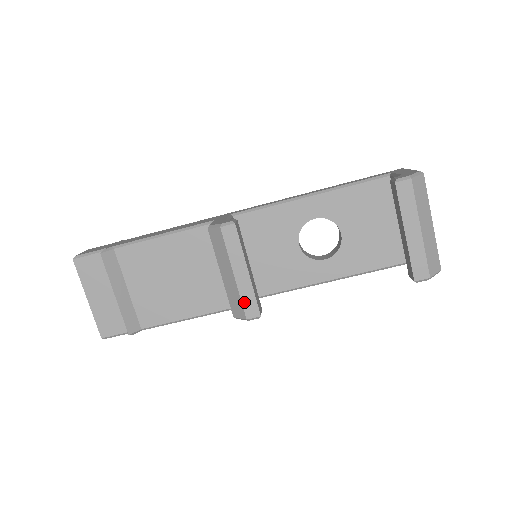
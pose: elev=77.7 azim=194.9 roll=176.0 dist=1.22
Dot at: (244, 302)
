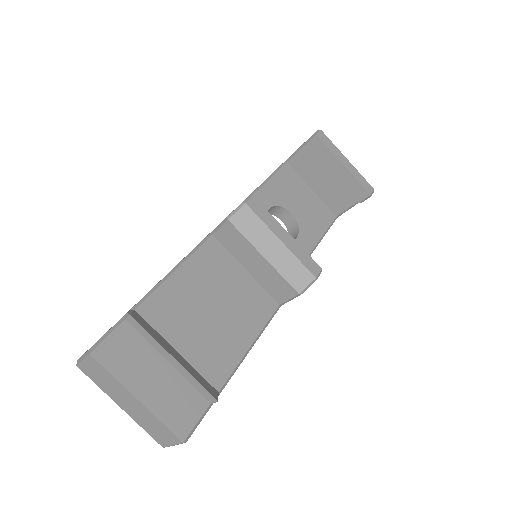
Dot at: (304, 263)
